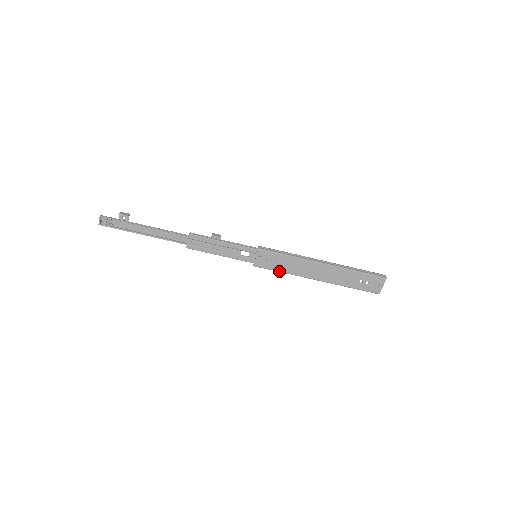
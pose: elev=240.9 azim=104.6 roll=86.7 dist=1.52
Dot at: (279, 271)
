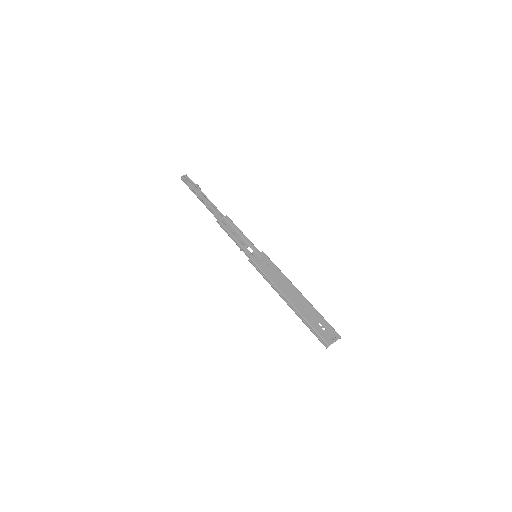
Dot at: (265, 273)
